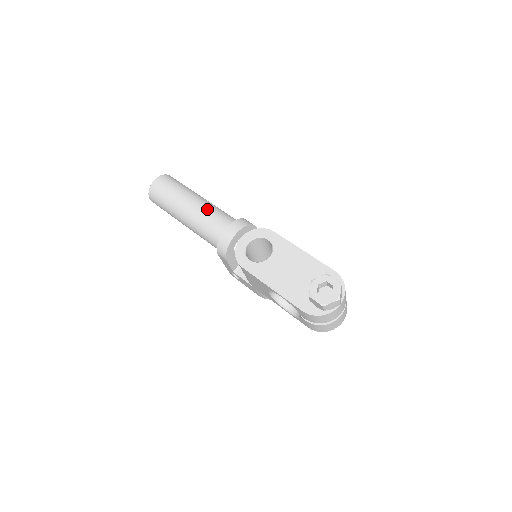
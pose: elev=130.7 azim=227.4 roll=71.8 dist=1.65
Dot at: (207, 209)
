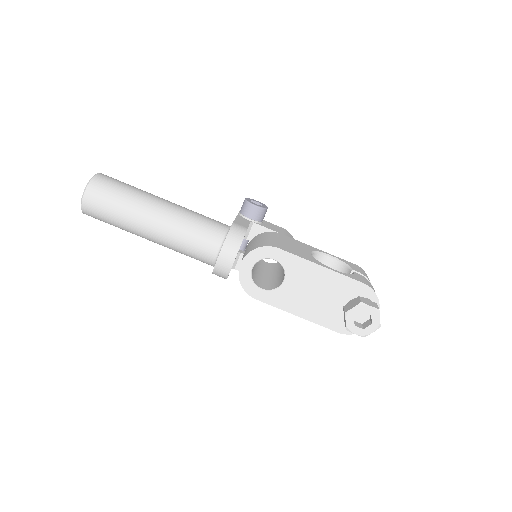
Dot at: (179, 229)
